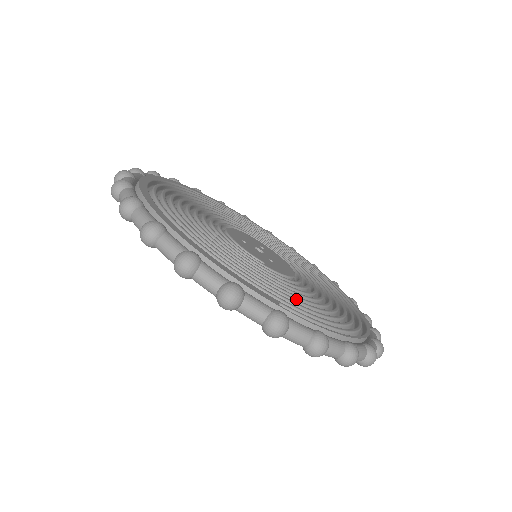
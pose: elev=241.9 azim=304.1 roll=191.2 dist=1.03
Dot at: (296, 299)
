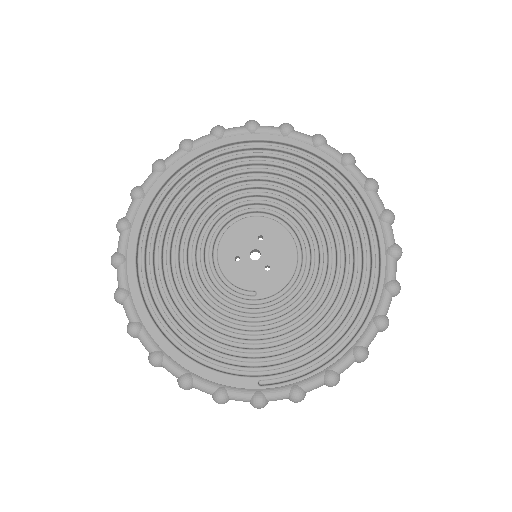
Dot at: (281, 346)
